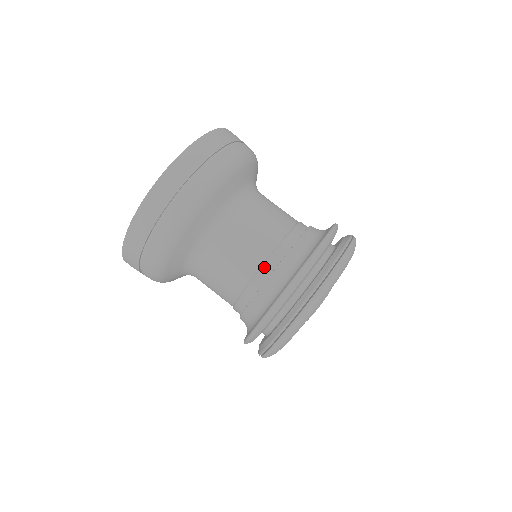
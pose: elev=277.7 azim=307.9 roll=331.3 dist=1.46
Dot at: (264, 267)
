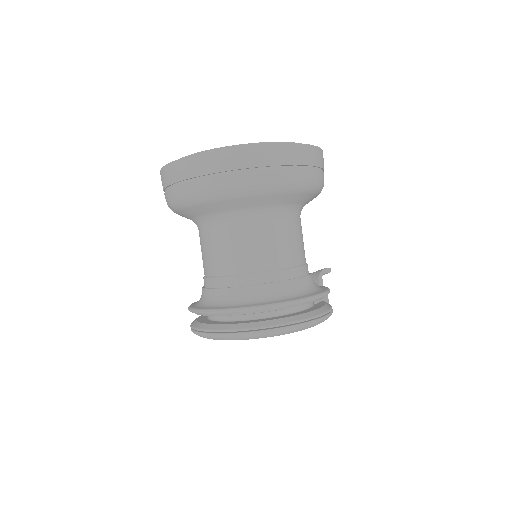
Dot at: (215, 279)
